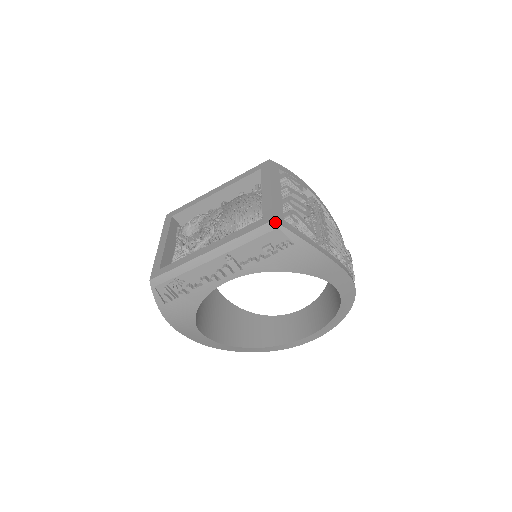
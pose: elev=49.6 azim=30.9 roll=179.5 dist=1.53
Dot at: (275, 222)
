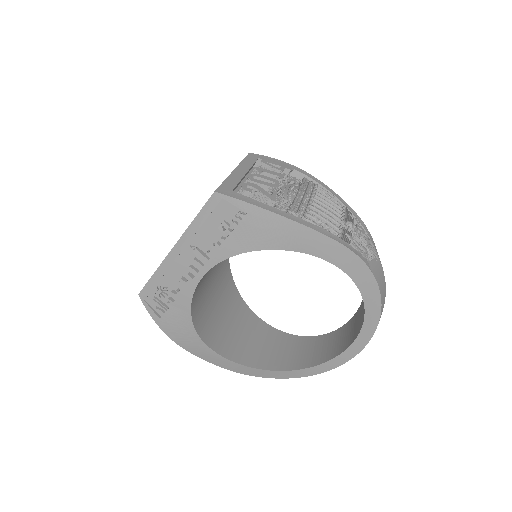
Dot at: (217, 193)
